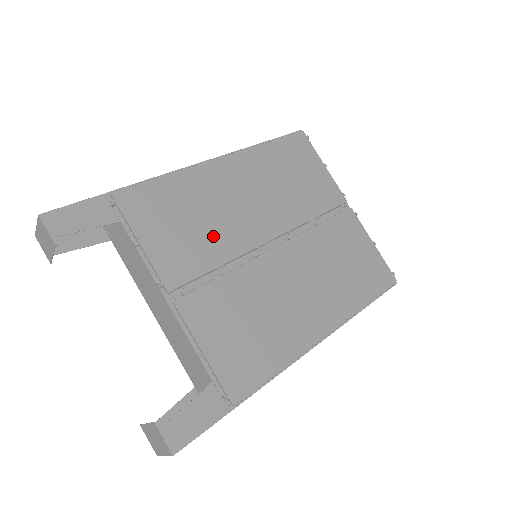
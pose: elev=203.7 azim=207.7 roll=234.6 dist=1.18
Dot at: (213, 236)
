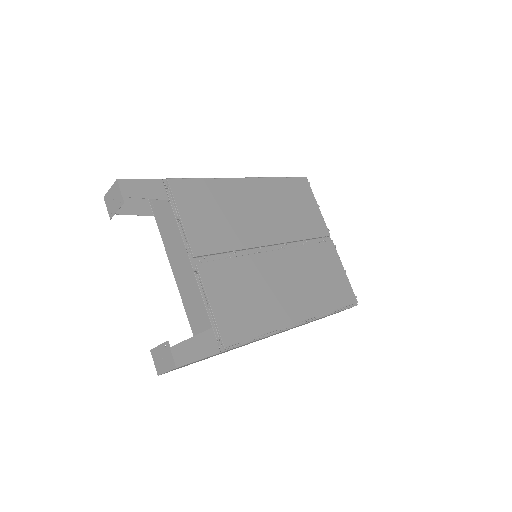
Dot at: (231, 229)
